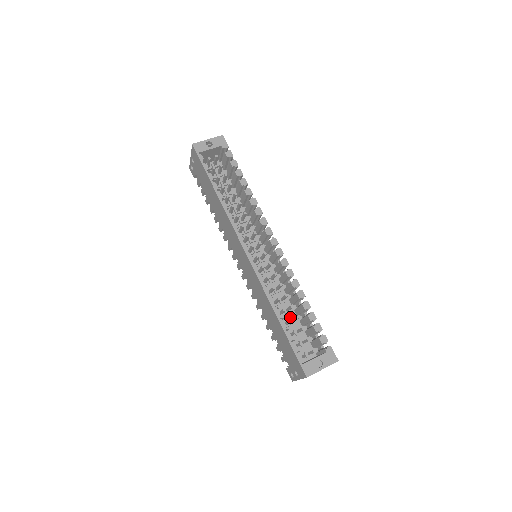
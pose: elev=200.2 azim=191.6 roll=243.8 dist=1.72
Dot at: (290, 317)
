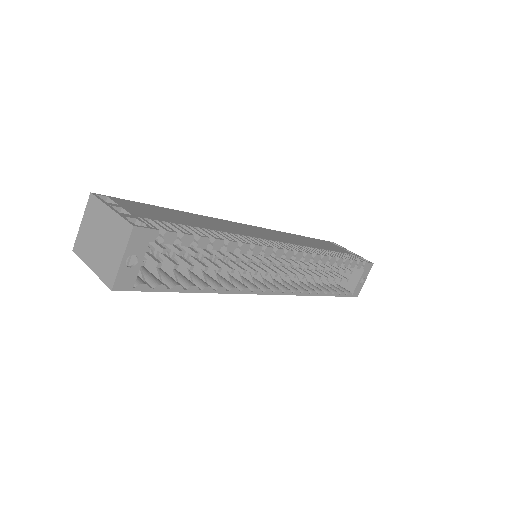
Dot at: occluded
